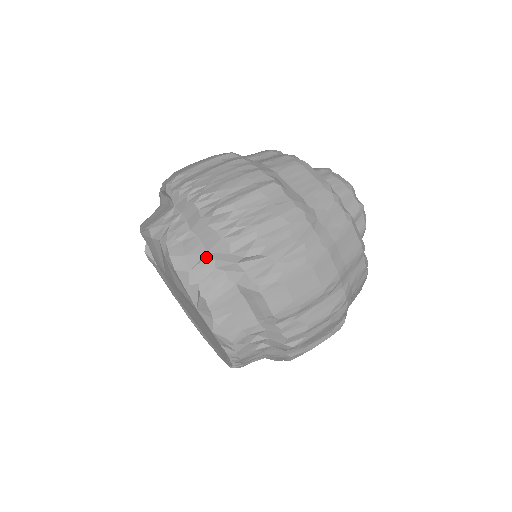
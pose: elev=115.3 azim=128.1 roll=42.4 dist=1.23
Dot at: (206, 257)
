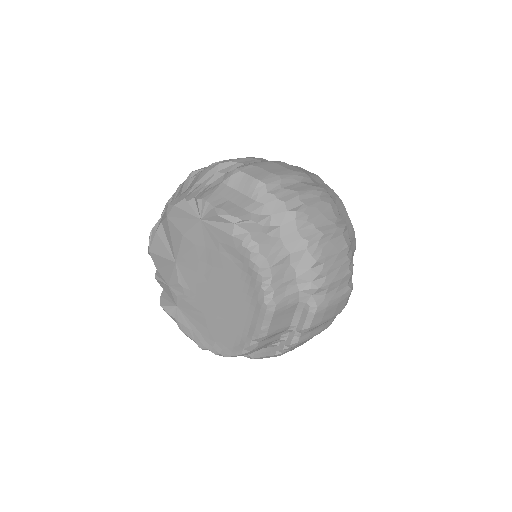
Dot at: (195, 187)
